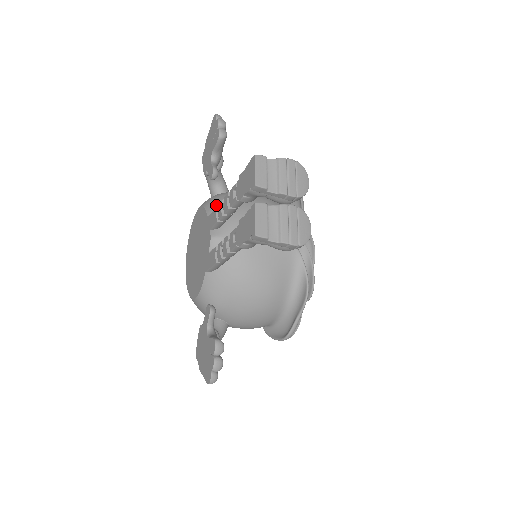
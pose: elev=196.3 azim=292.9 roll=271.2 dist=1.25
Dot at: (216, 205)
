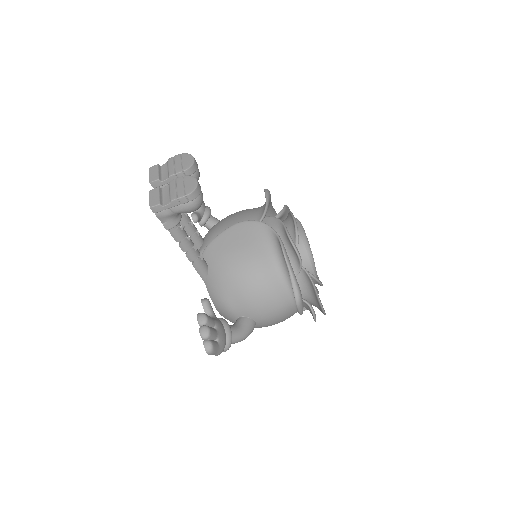
Dot at: occluded
